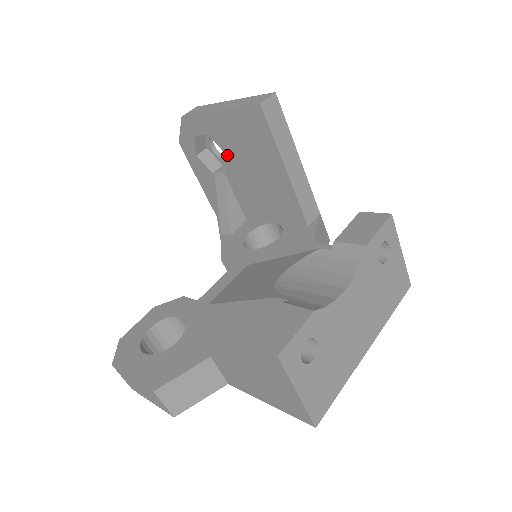
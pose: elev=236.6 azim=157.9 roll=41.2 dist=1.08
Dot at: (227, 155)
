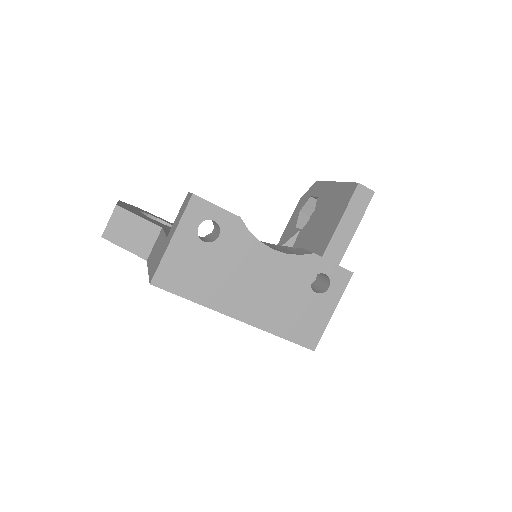
Dot at: (314, 215)
